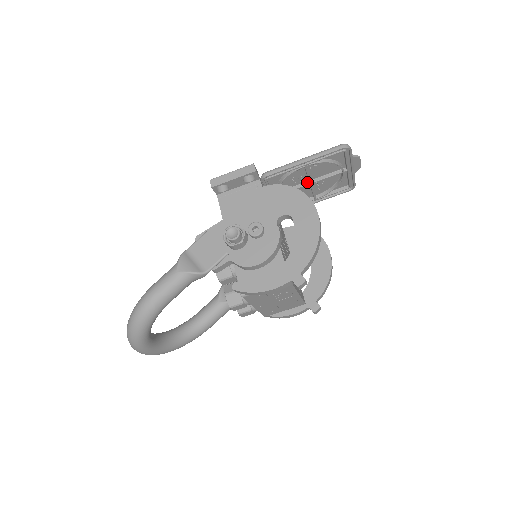
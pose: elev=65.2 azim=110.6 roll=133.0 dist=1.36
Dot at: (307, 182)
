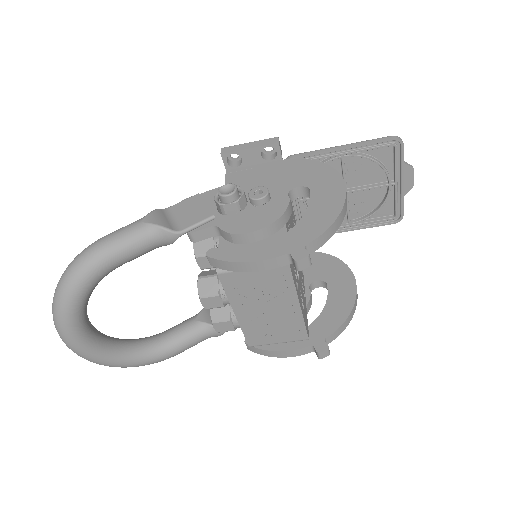
Dot at: occluded
